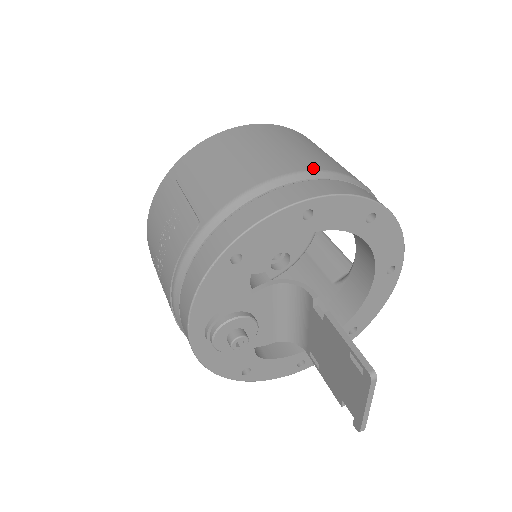
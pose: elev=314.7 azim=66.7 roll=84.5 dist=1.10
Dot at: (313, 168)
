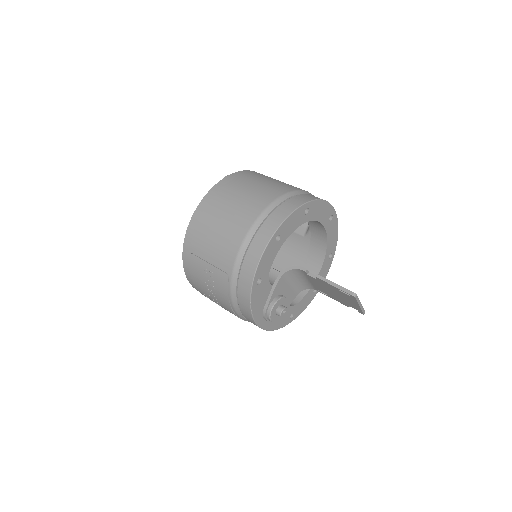
Dot at: (263, 208)
